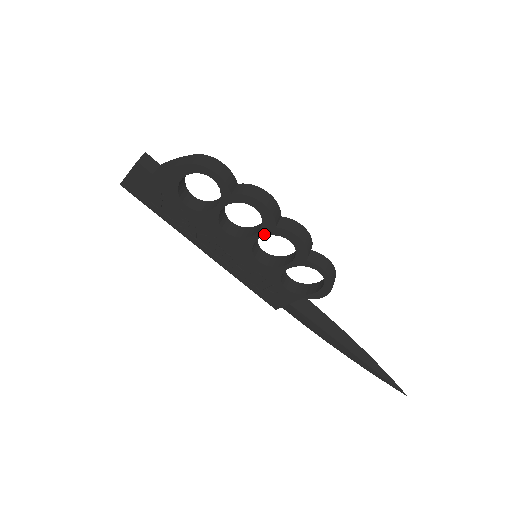
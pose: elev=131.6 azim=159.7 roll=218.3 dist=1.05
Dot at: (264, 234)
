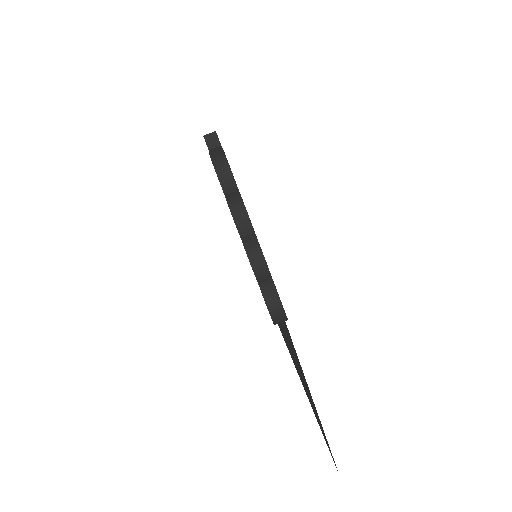
Dot at: occluded
